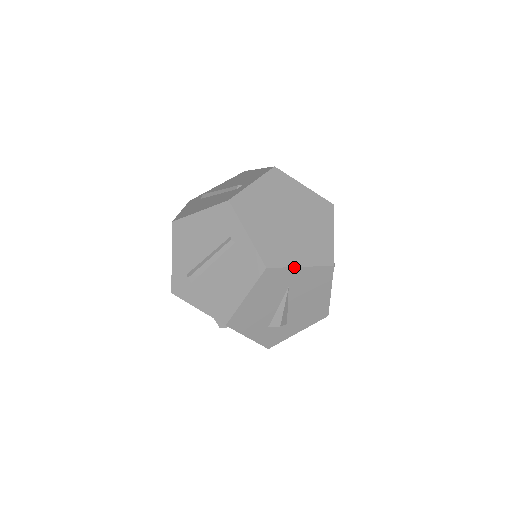
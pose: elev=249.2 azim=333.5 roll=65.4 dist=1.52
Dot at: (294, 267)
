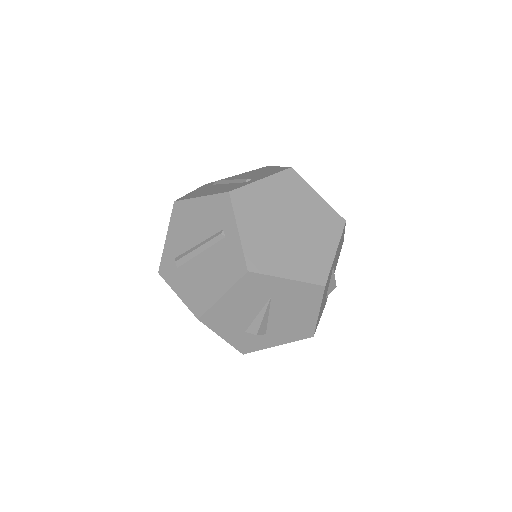
Dot at: (279, 277)
